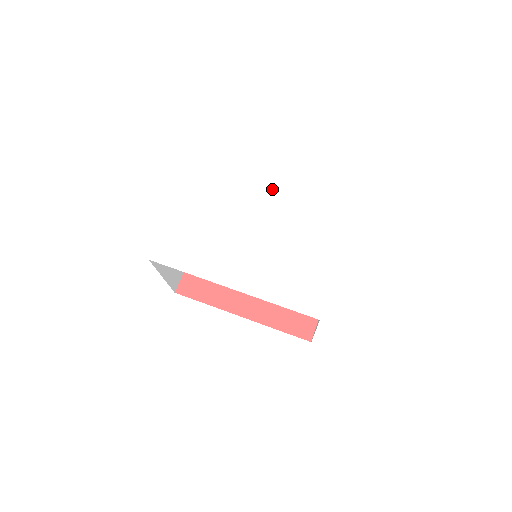
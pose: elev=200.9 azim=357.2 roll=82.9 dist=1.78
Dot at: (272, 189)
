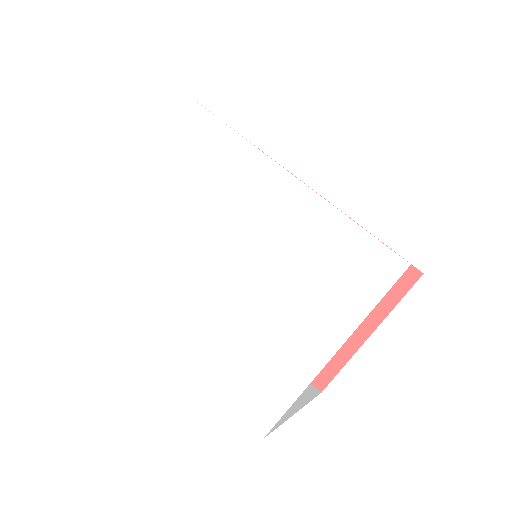
Dot at: (273, 169)
